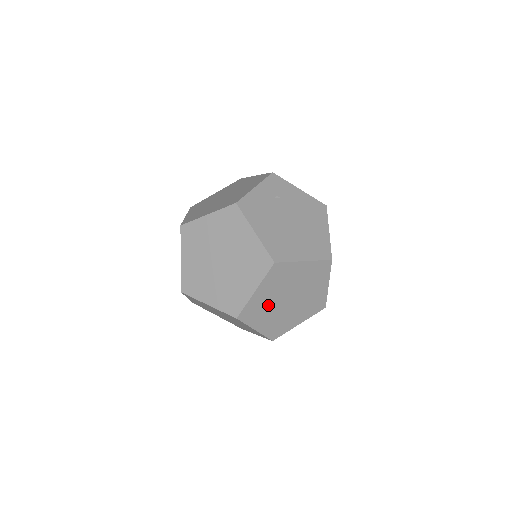
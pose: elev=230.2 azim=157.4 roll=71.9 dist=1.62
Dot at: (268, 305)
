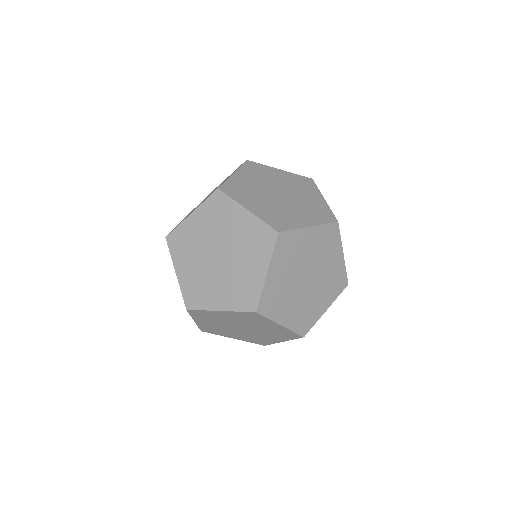
Dot at: (221, 320)
